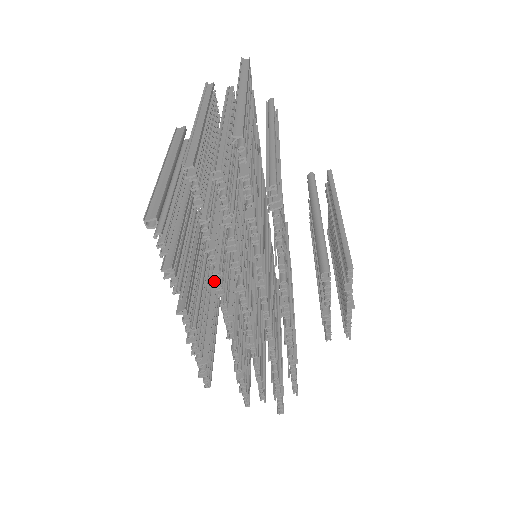
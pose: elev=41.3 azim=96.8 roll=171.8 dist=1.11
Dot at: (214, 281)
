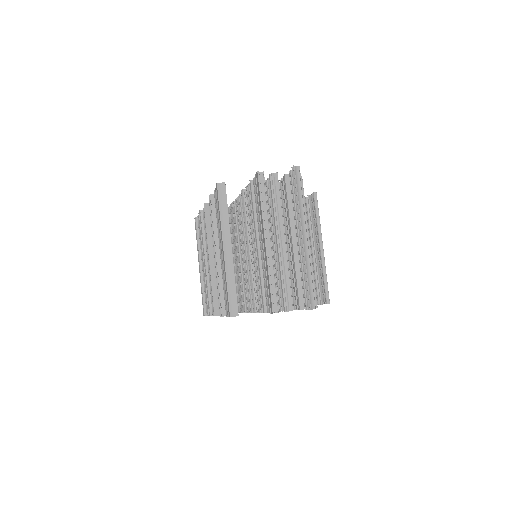
Dot at: (250, 312)
